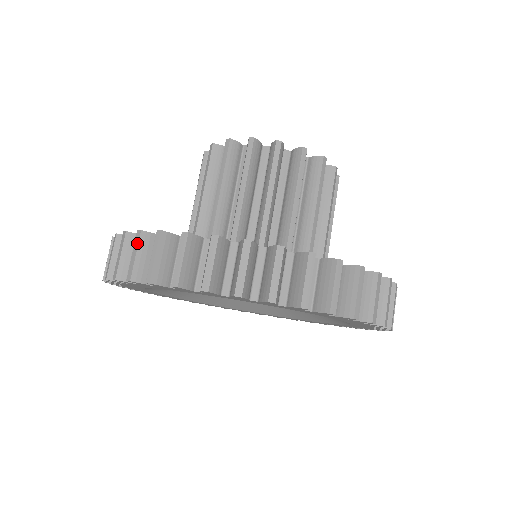
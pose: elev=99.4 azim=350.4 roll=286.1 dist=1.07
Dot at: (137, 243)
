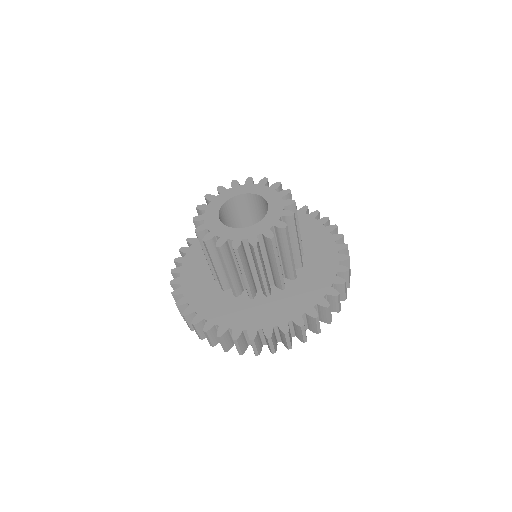
Dot at: (174, 299)
